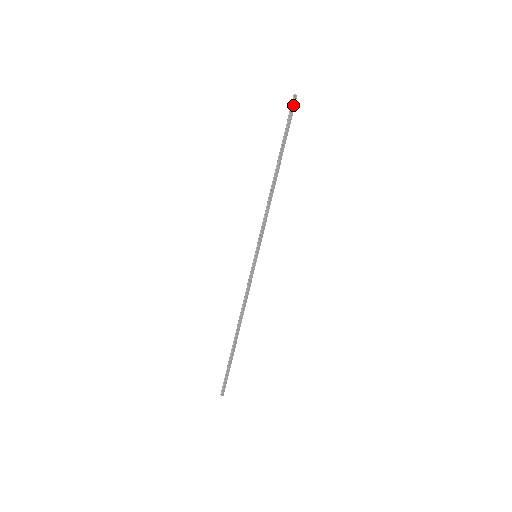
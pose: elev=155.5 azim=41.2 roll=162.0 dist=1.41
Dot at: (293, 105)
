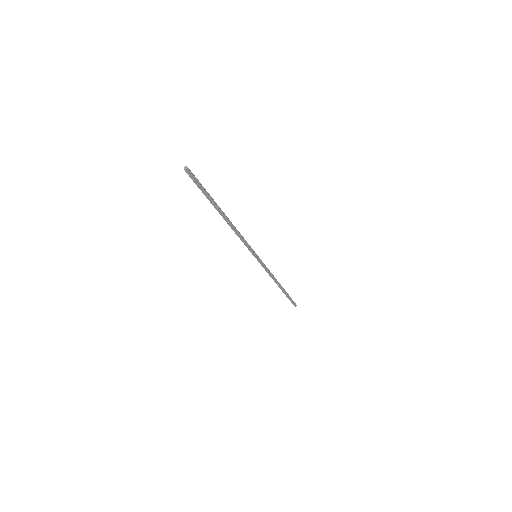
Dot at: (190, 176)
